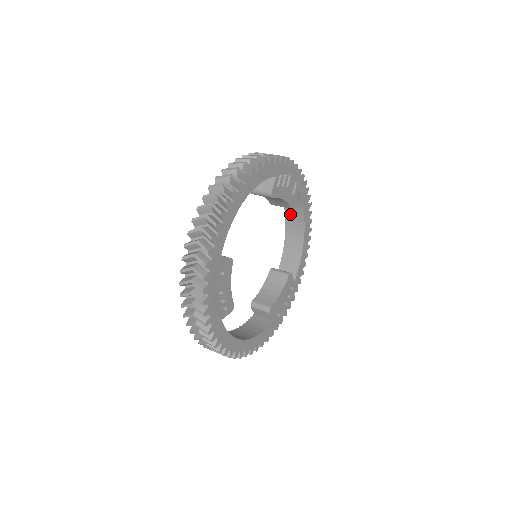
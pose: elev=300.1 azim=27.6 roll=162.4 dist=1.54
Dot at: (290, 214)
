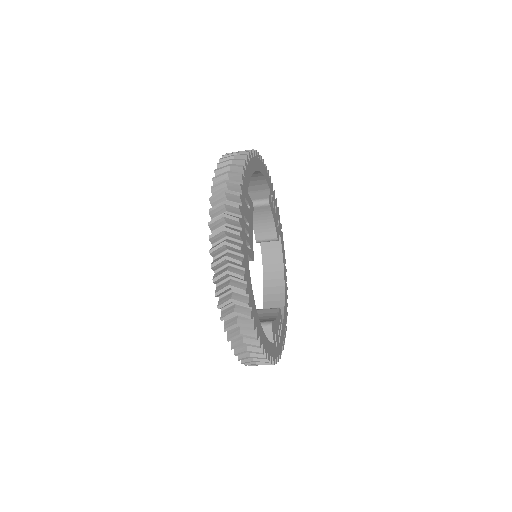
Dot at: (268, 266)
